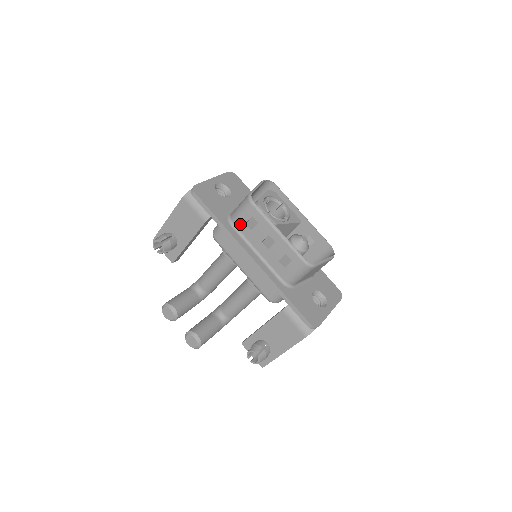
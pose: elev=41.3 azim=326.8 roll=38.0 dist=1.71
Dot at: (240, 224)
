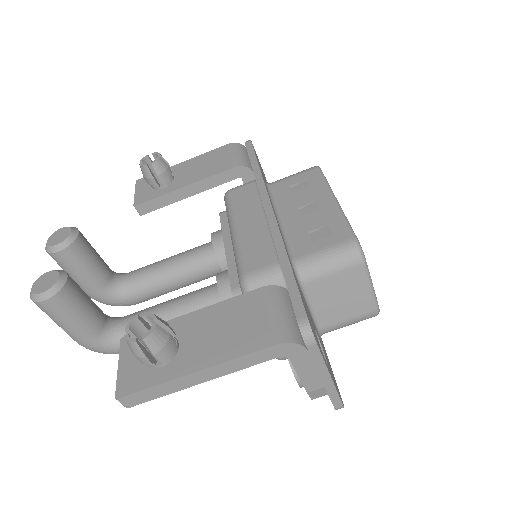
Dot at: (280, 186)
